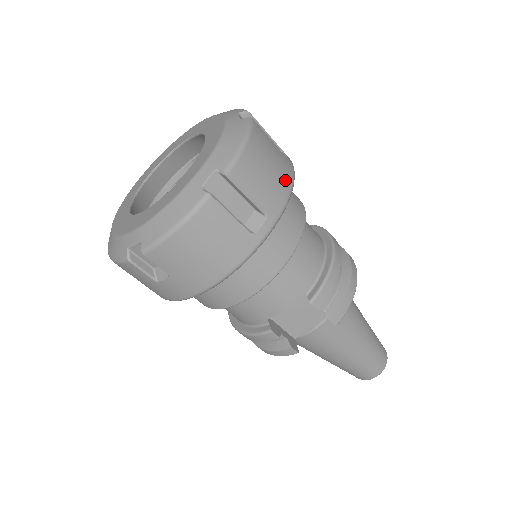
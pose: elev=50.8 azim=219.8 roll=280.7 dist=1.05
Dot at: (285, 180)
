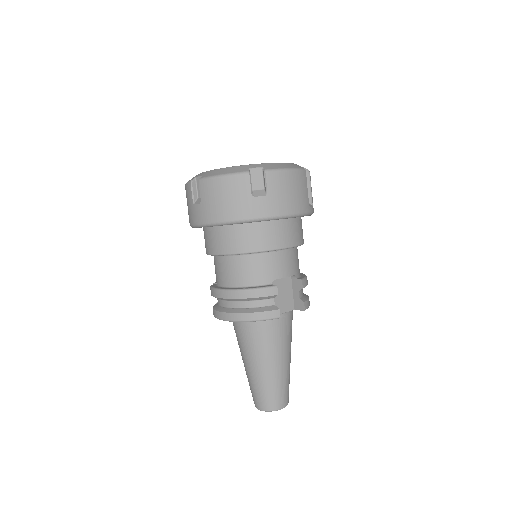
Dot at: occluded
